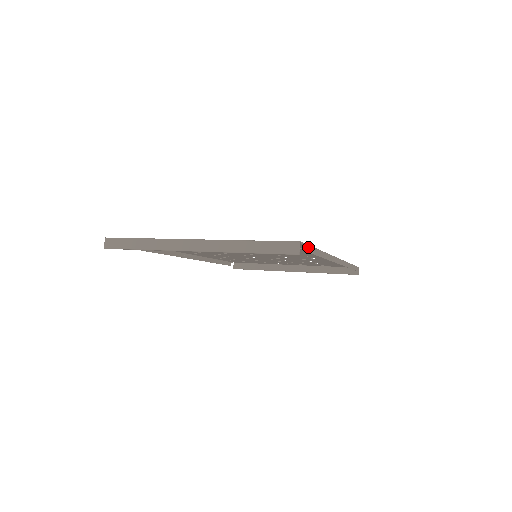
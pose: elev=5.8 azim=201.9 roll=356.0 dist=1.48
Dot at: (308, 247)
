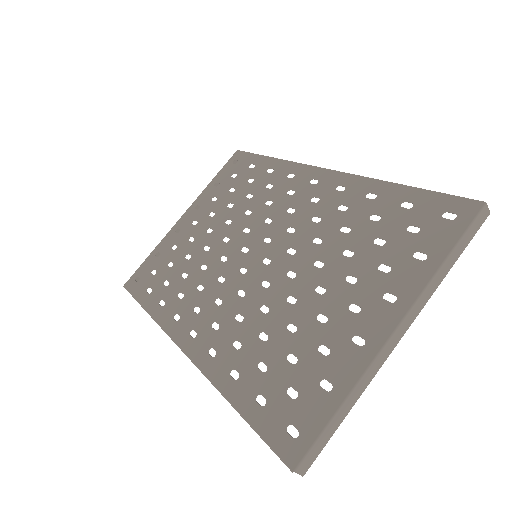
Dot at: (456, 197)
